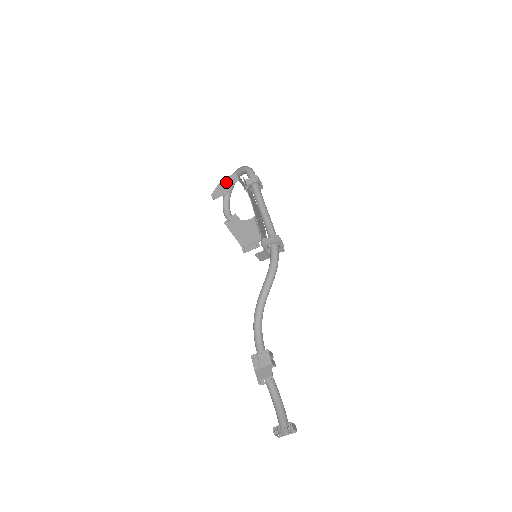
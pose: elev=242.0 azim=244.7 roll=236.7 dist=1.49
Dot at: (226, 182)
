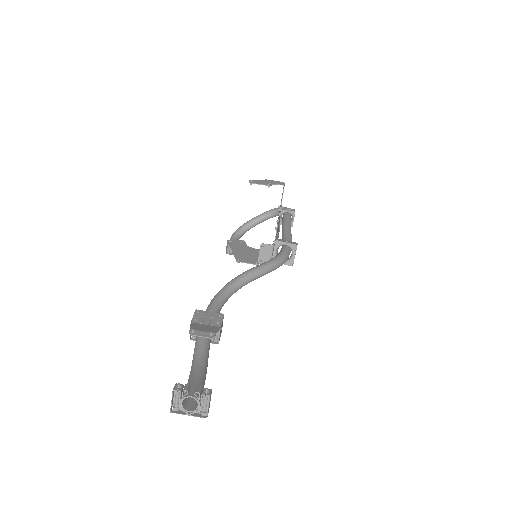
Dot at: (270, 181)
